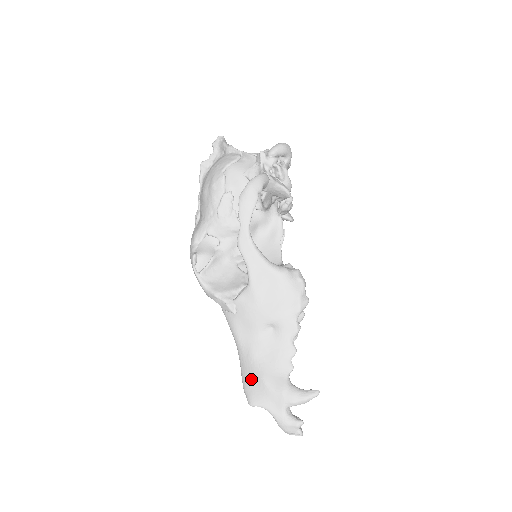
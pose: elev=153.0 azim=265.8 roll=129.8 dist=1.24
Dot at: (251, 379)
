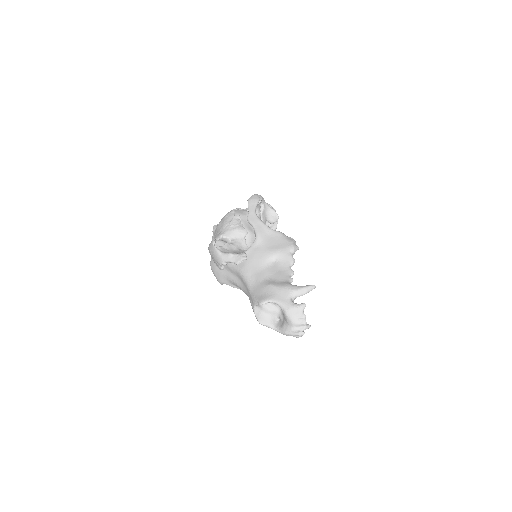
Dot at: (261, 290)
